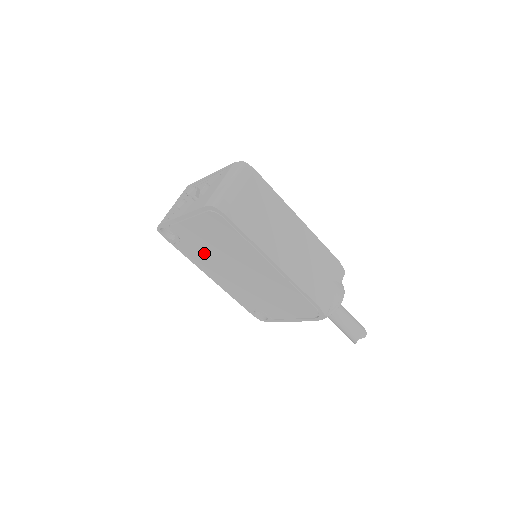
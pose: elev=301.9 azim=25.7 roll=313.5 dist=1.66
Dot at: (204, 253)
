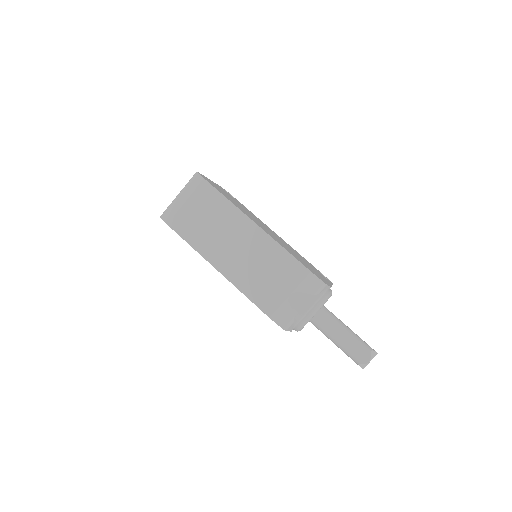
Dot at: occluded
